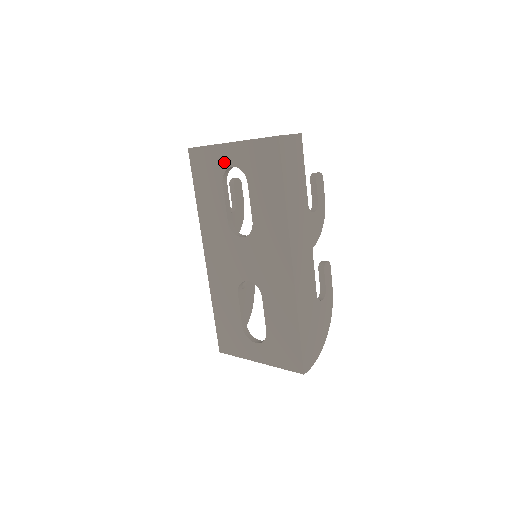
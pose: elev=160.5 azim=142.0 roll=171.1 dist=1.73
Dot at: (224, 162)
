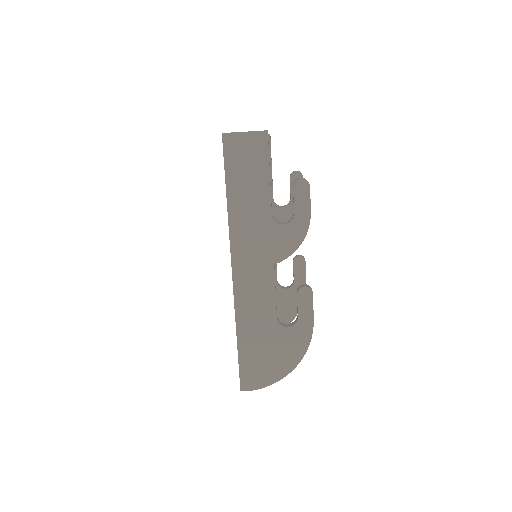
Dot at: occluded
